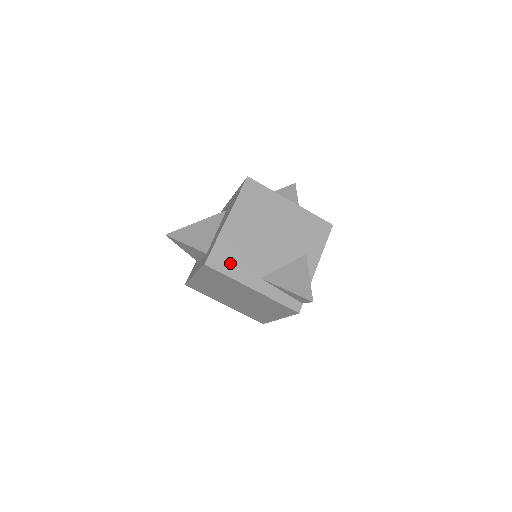
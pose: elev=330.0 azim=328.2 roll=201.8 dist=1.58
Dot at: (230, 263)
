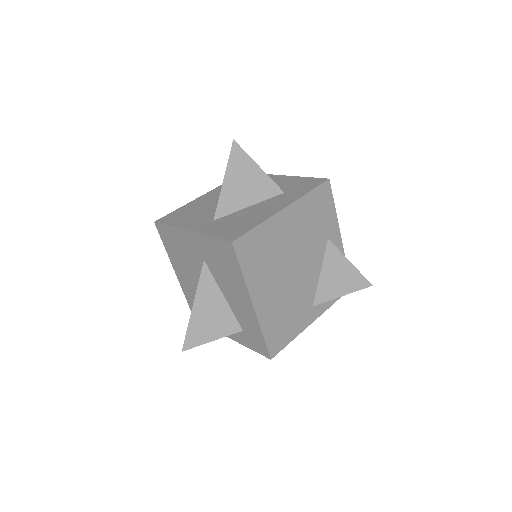
Dot at: (286, 331)
